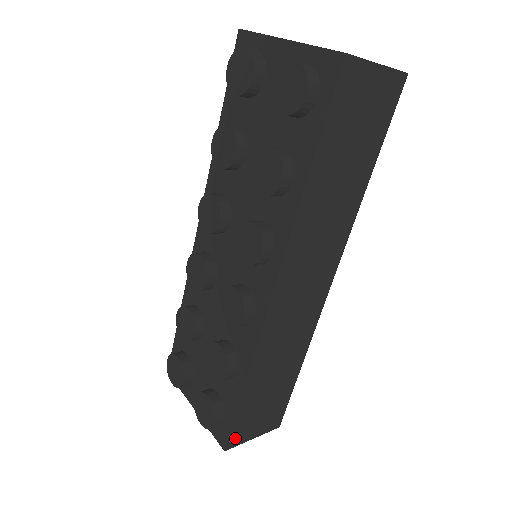
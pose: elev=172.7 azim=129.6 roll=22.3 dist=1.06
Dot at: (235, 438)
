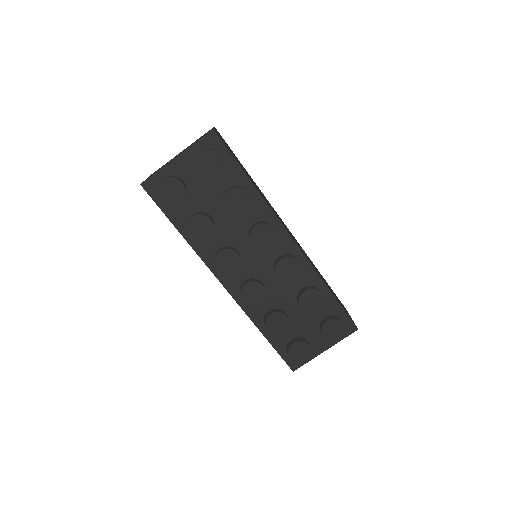
Dot at: occluded
